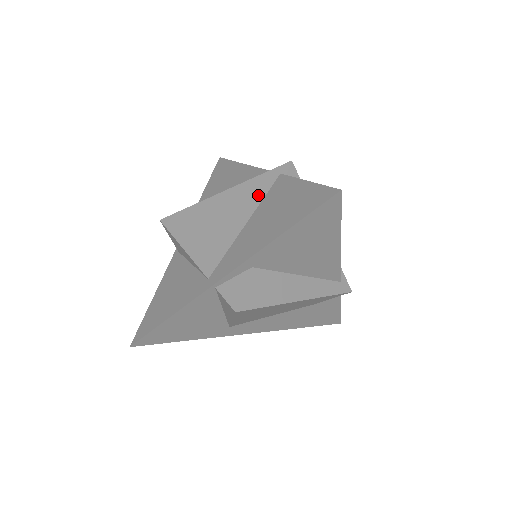
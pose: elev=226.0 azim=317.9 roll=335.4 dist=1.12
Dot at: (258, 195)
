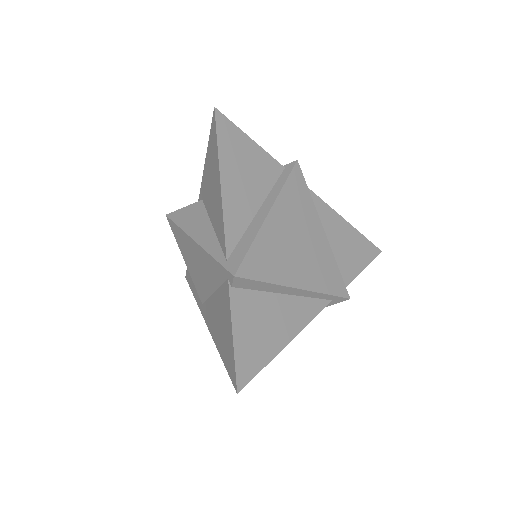
Dot at: (217, 279)
